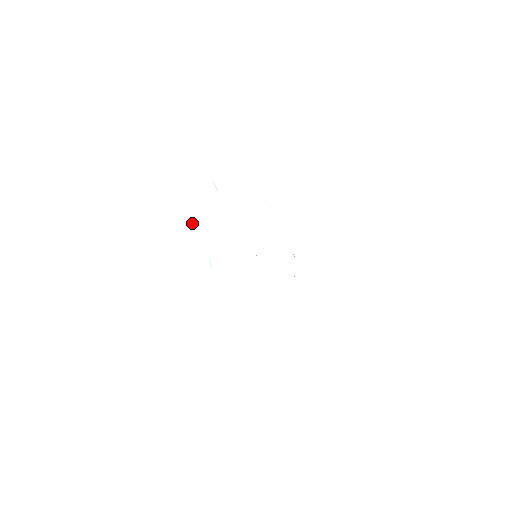
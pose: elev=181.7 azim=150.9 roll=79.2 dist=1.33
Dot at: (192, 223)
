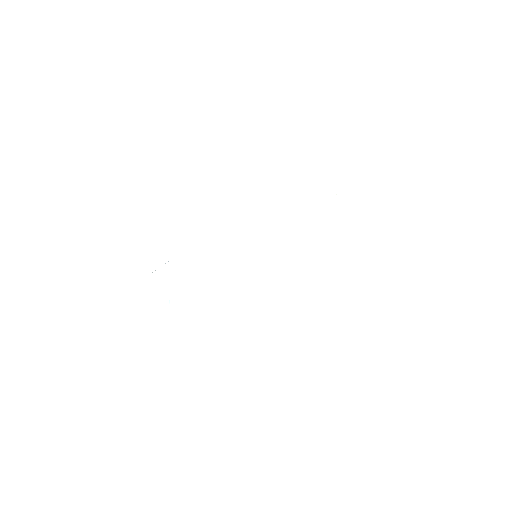
Dot at: occluded
